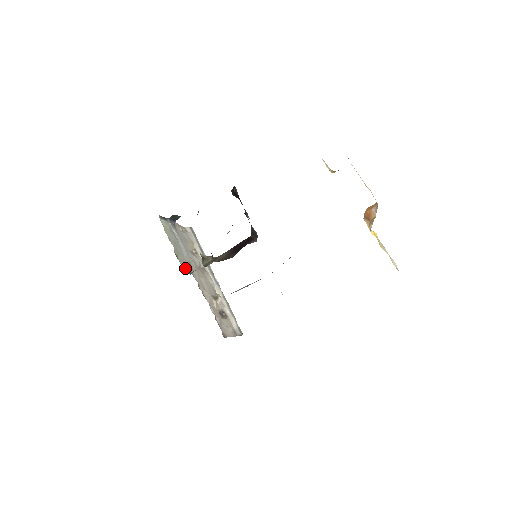
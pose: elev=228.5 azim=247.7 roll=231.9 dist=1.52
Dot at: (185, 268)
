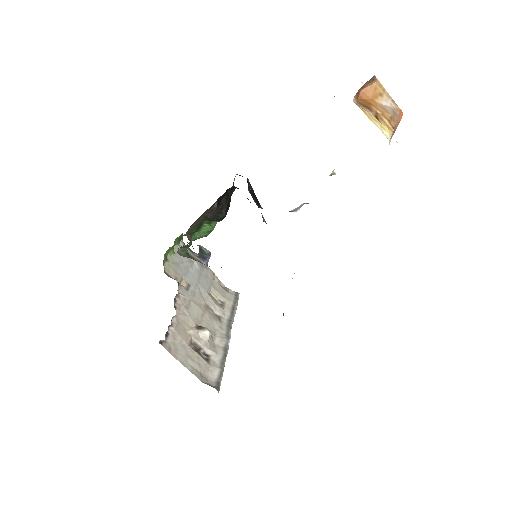
Dot at: (170, 273)
